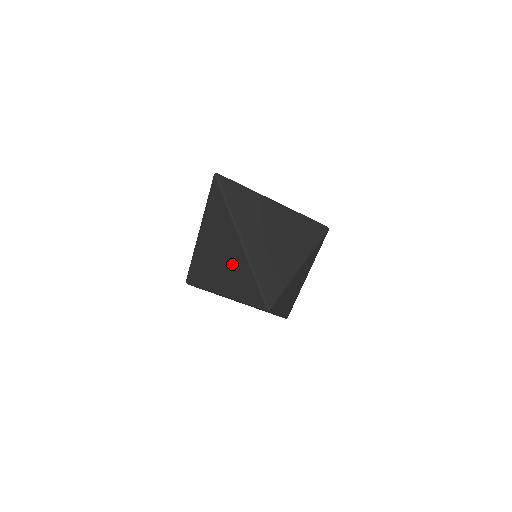
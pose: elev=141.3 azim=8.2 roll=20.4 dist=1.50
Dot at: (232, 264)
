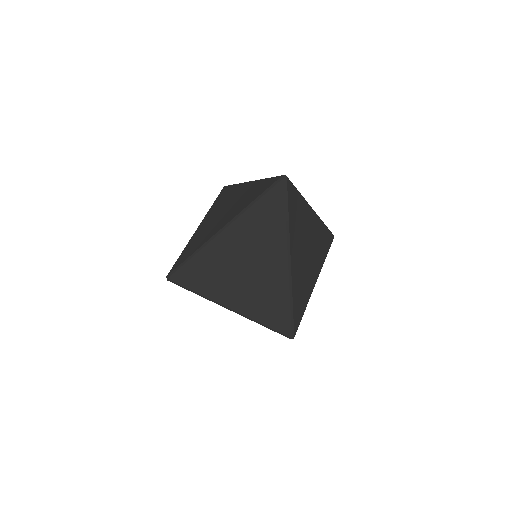
Dot at: (262, 282)
